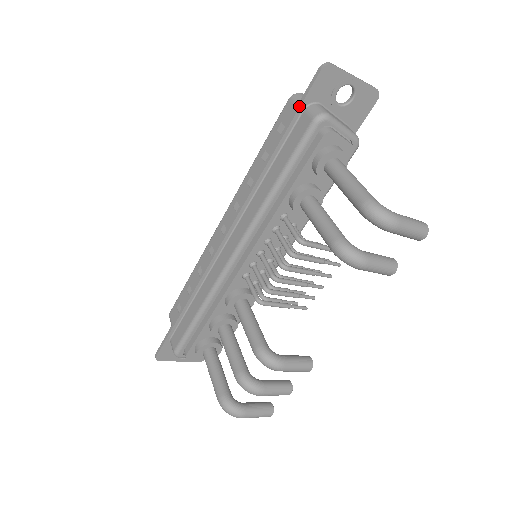
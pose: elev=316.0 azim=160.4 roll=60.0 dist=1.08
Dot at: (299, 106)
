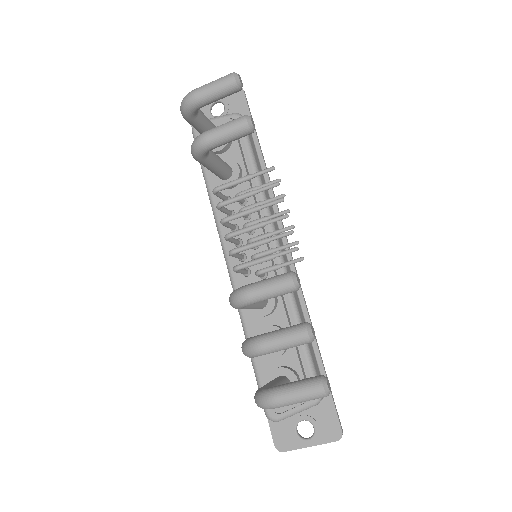
Dot at: occluded
